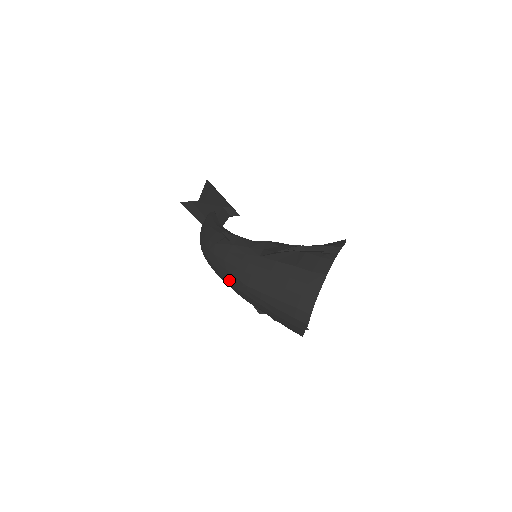
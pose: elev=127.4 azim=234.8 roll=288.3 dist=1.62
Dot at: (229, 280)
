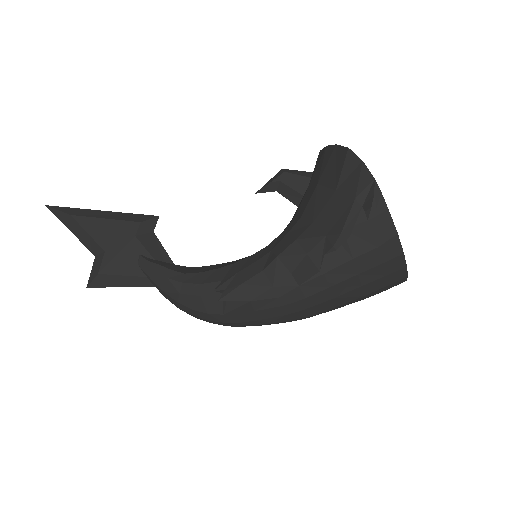
Dot at: occluded
